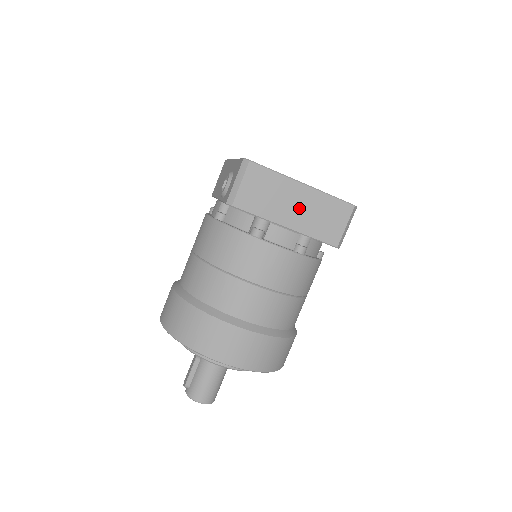
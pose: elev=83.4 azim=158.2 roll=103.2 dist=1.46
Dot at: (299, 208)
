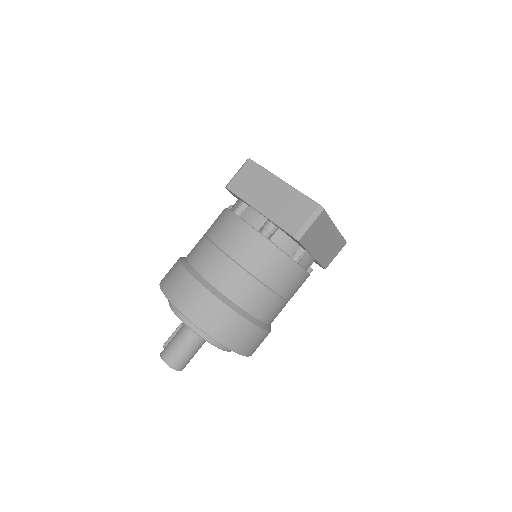
Dot at: (272, 198)
